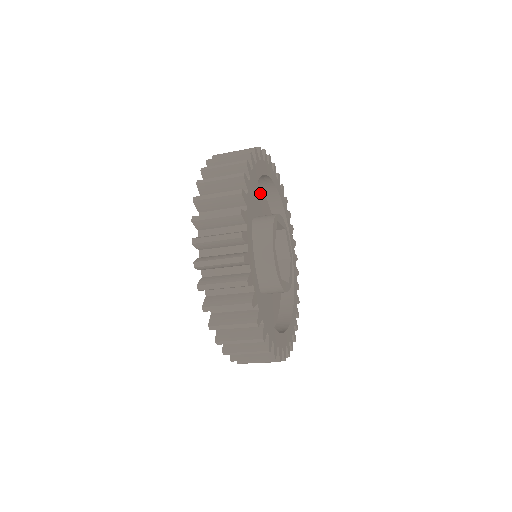
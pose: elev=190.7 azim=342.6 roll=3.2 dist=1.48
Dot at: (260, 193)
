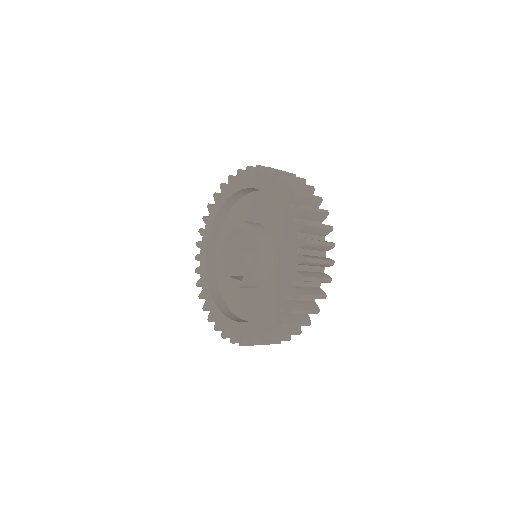
Dot at: occluded
